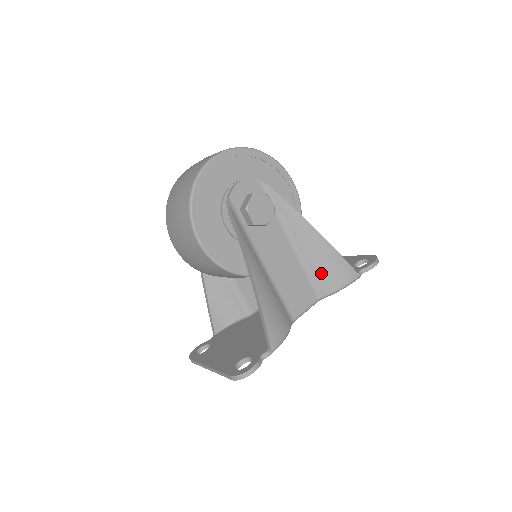
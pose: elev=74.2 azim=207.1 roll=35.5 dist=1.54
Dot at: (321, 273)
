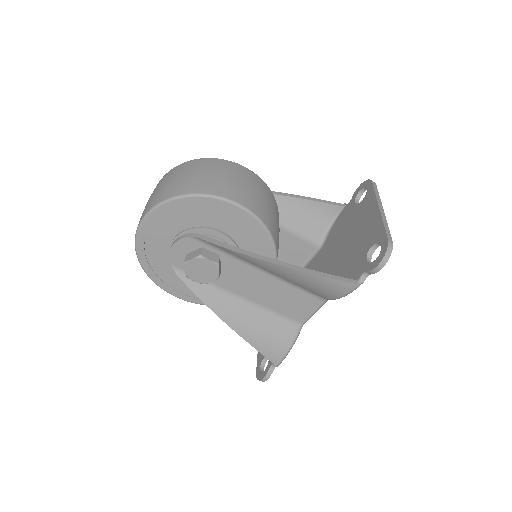
Dot at: (310, 289)
